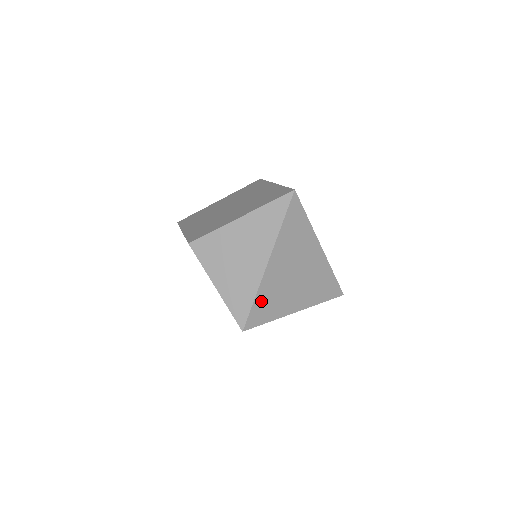
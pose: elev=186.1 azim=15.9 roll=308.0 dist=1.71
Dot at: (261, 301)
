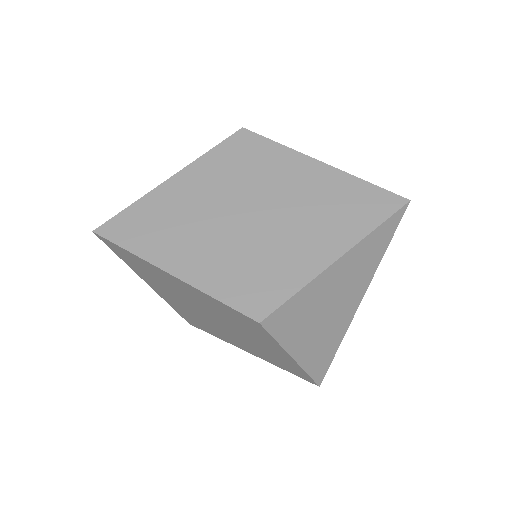
Dot at: occluded
